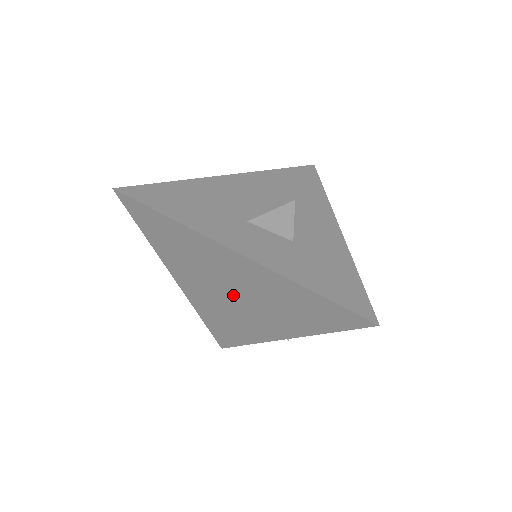
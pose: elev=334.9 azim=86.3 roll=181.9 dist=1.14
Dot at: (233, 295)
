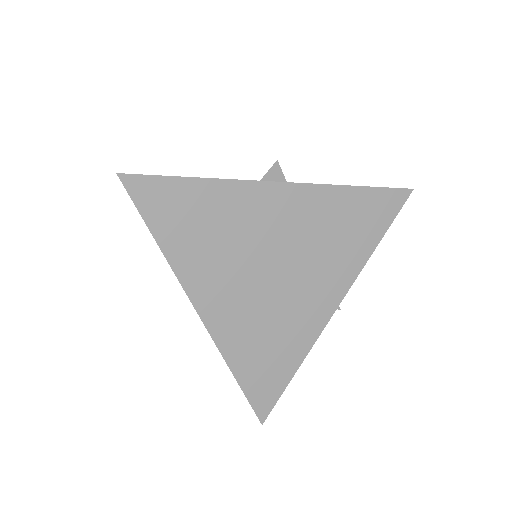
Dot at: (276, 270)
